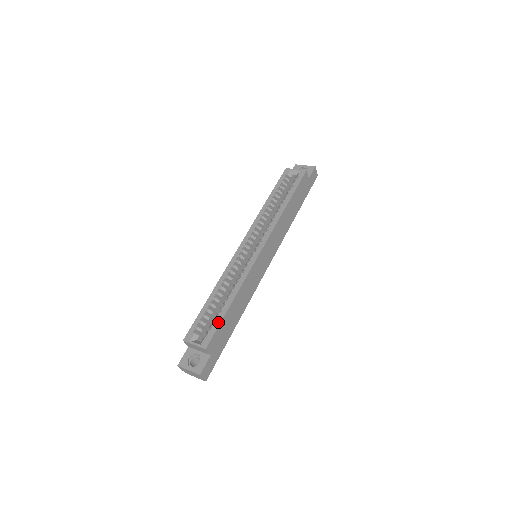
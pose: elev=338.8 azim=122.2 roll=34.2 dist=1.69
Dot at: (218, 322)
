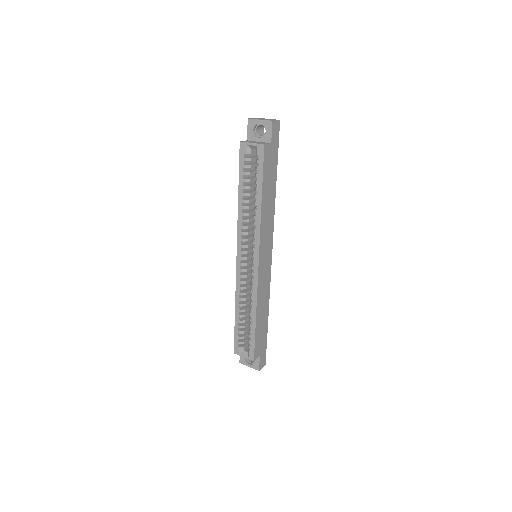
Dot at: (253, 339)
